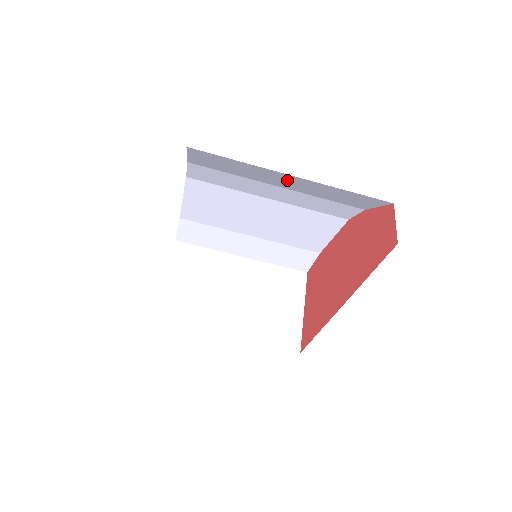
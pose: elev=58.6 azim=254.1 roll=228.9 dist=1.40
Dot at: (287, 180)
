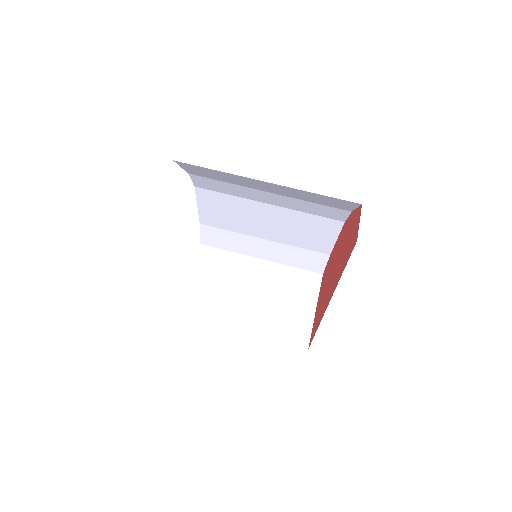
Dot at: (267, 186)
